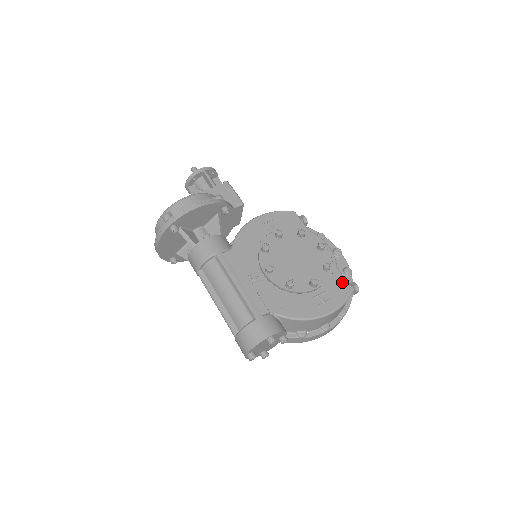
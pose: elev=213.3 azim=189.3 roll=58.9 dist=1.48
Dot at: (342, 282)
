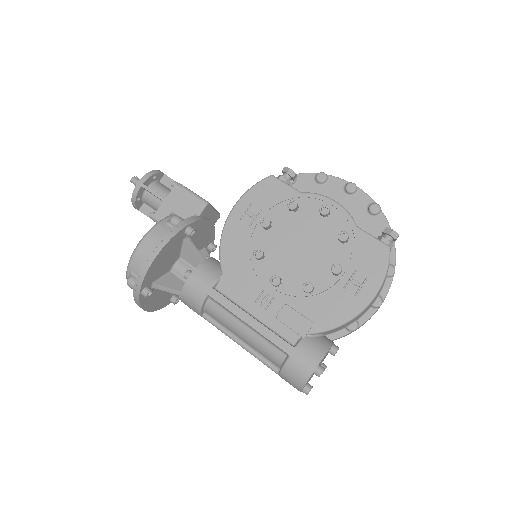
Dot at: (371, 245)
